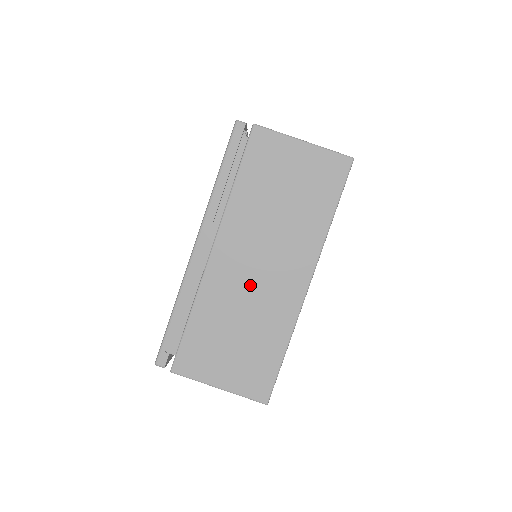
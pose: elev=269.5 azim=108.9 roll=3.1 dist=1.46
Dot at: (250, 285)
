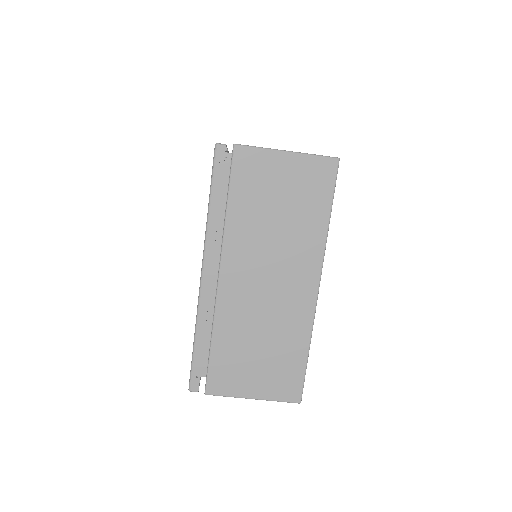
Dot at: (263, 301)
